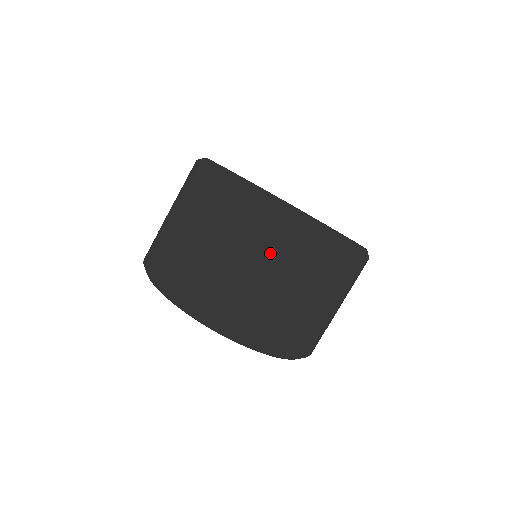
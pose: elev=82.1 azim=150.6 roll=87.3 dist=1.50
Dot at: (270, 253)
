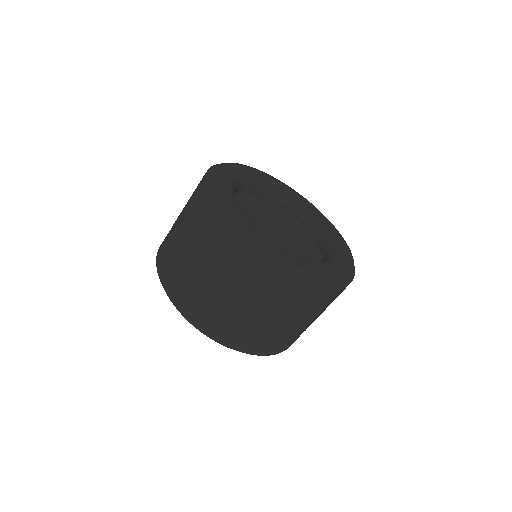
Dot at: (217, 261)
